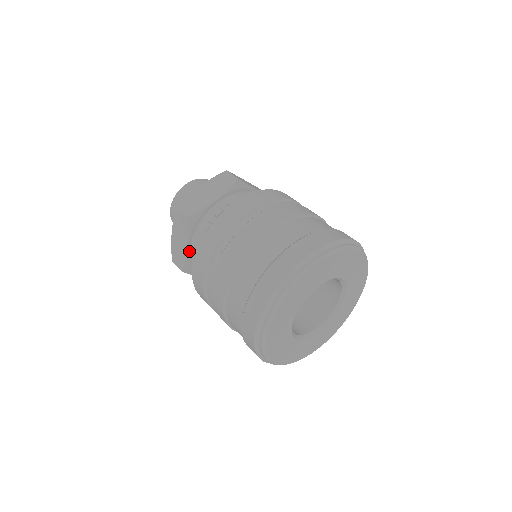
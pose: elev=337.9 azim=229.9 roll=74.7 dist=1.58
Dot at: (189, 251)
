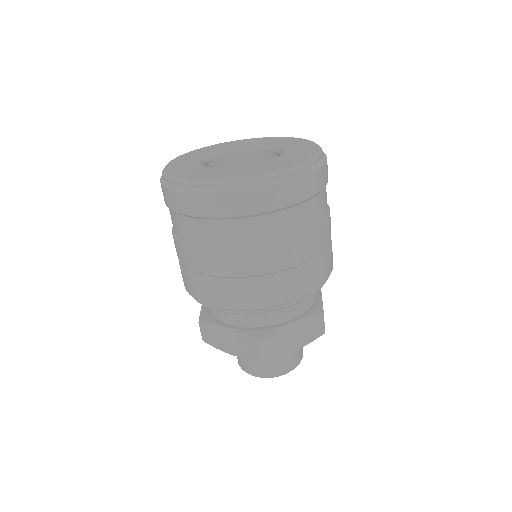
Dot at: occluded
